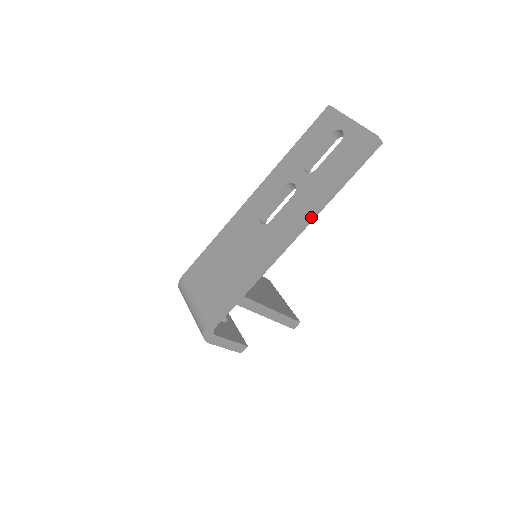
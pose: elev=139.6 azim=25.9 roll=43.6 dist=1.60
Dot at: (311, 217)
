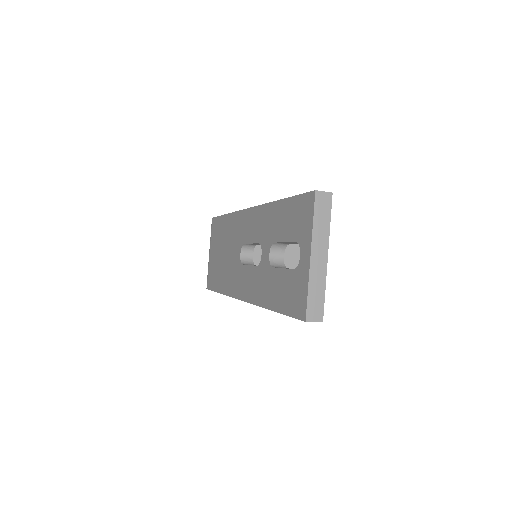
Dot at: occluded
